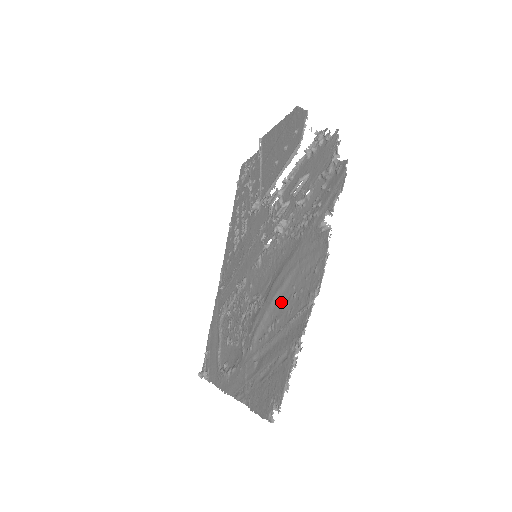
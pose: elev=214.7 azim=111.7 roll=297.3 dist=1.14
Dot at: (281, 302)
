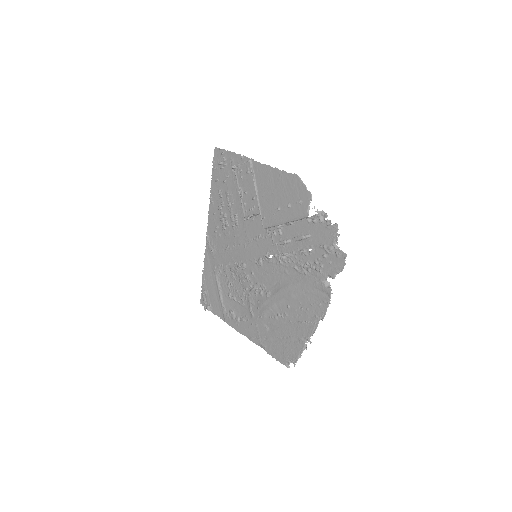
Dot at: (289, 306)
